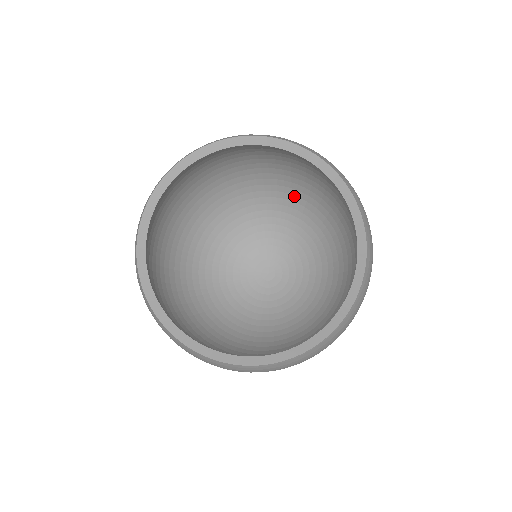
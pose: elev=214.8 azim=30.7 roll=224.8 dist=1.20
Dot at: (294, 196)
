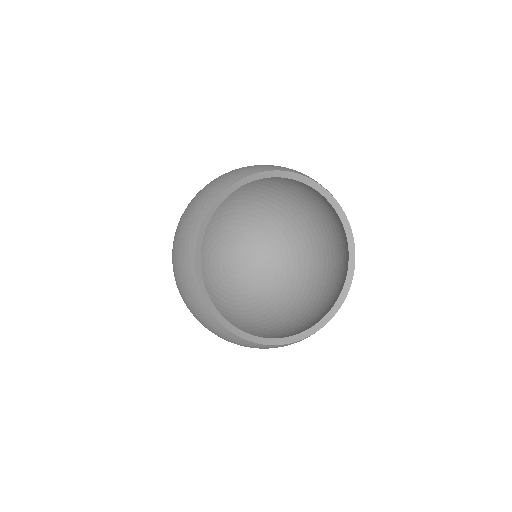
Dot at: (297, 239)
